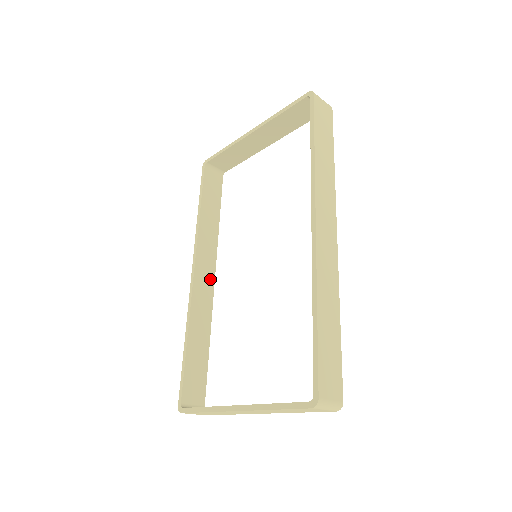
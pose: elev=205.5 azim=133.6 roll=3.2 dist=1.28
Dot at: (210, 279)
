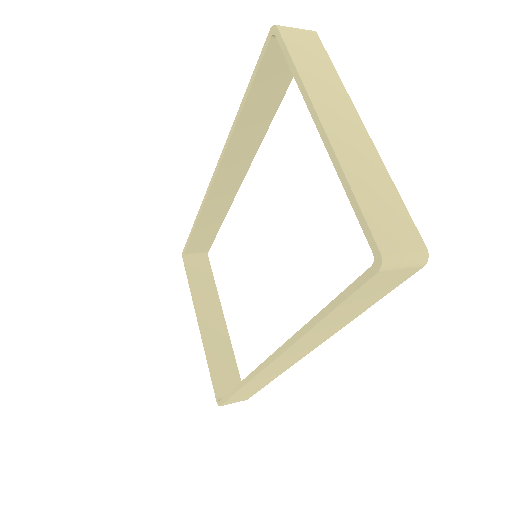
Dot at: (238, 177)
